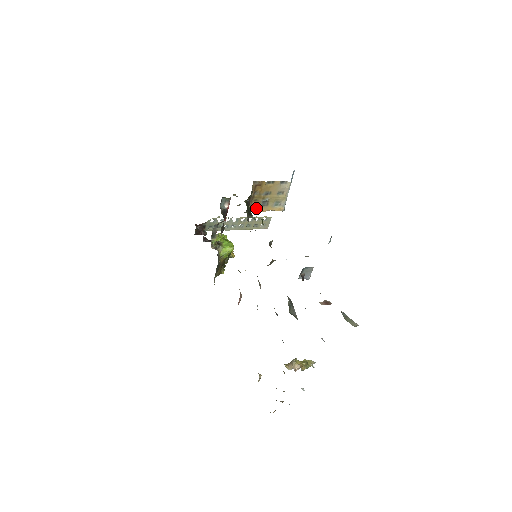
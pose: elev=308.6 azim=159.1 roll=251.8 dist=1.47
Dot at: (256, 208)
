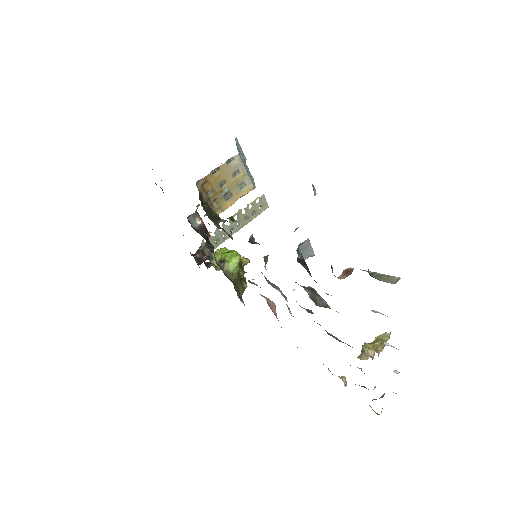
Dot at: (222, 207)
